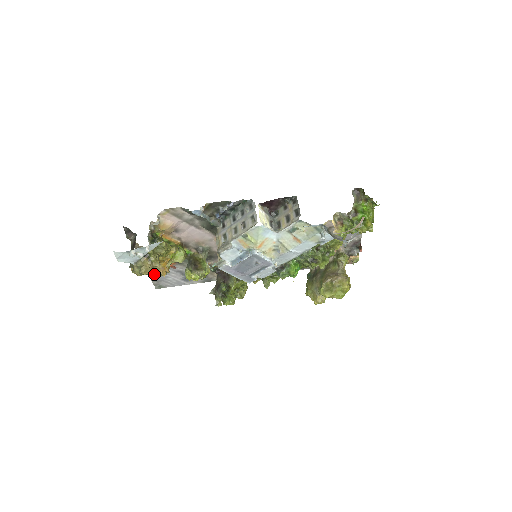
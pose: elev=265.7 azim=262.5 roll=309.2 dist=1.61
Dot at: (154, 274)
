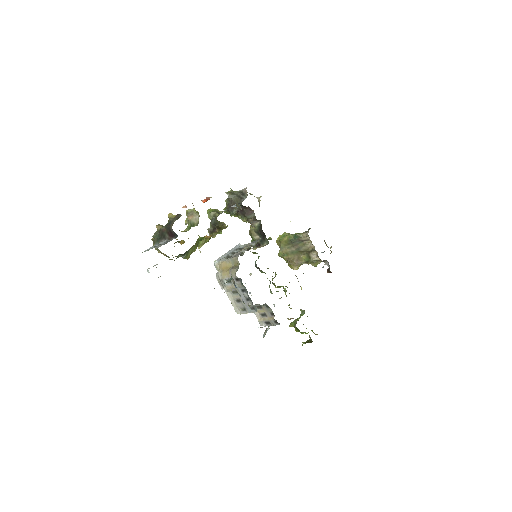
Dot at: occluded
